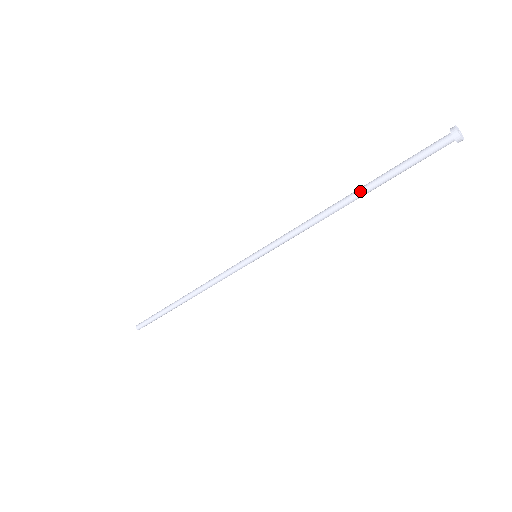
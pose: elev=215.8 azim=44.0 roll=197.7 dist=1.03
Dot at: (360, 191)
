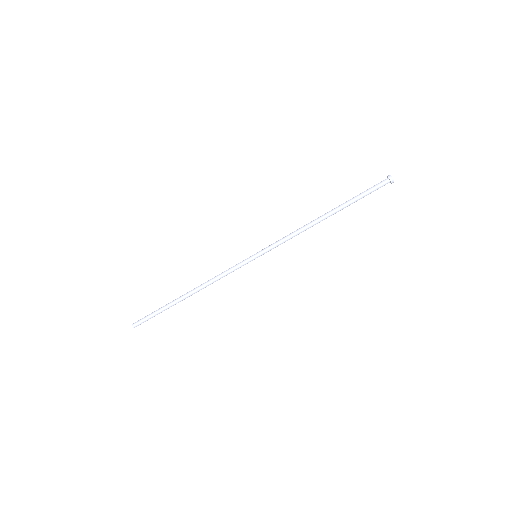
Dot at: (335, 209)
